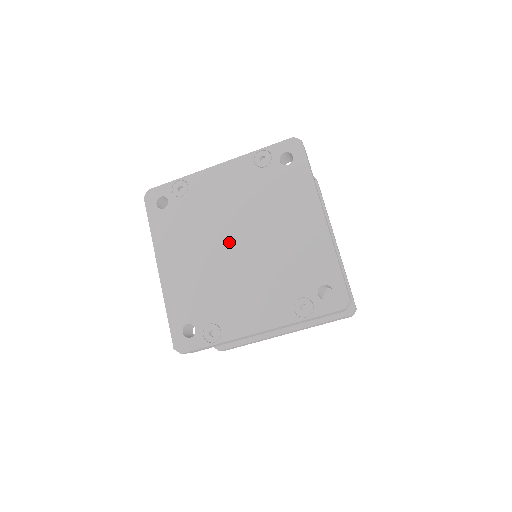
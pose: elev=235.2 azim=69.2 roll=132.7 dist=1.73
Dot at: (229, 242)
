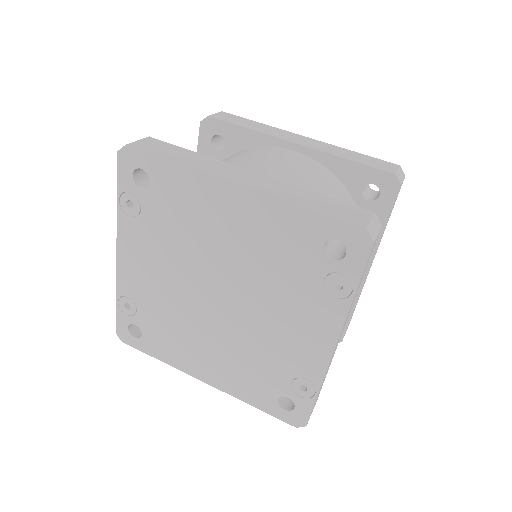
Dot at: (210, 304)
